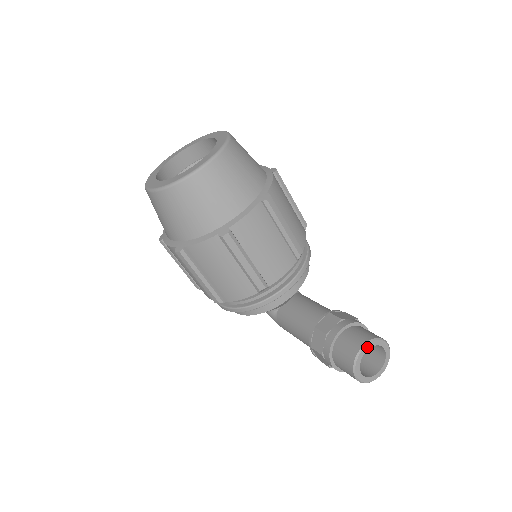
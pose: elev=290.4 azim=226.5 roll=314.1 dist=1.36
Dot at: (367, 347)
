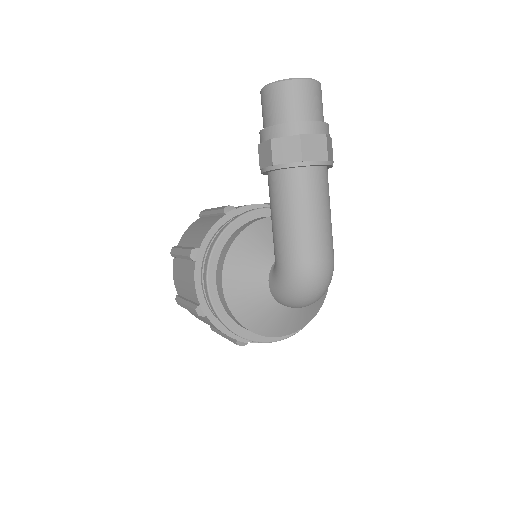
Dot at: occluded
